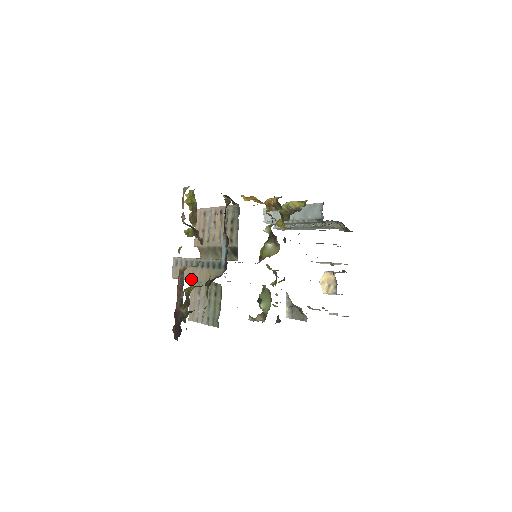
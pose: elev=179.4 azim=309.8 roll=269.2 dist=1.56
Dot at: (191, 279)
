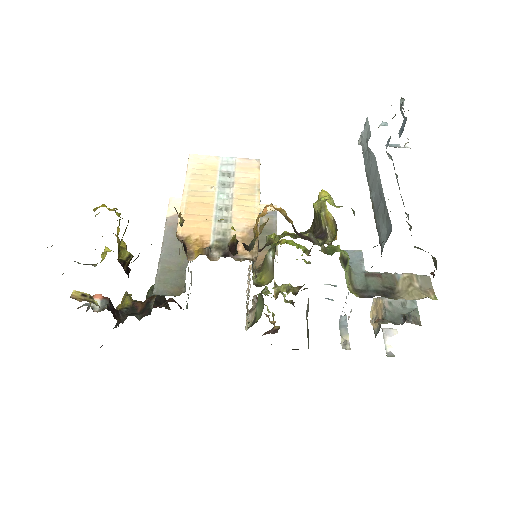
Dot at: occluded
